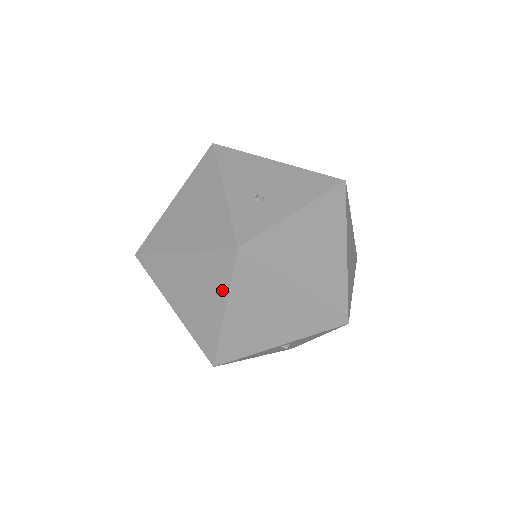
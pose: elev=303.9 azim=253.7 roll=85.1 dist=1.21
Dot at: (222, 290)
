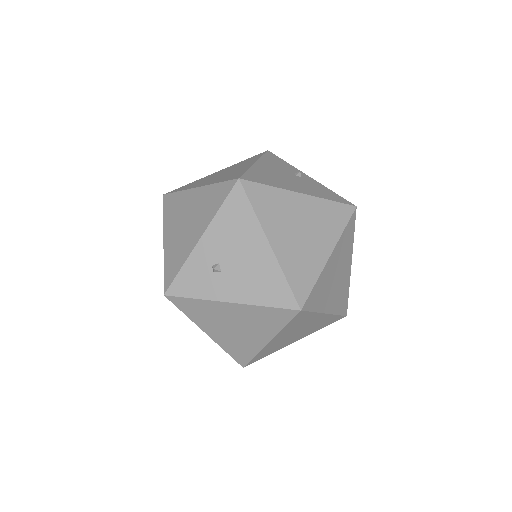
Dot at: occluded
